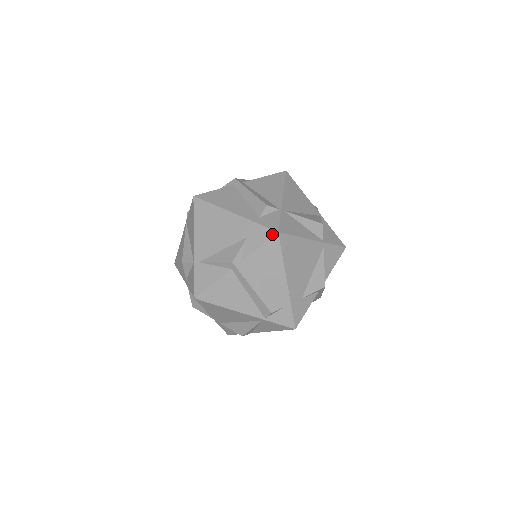
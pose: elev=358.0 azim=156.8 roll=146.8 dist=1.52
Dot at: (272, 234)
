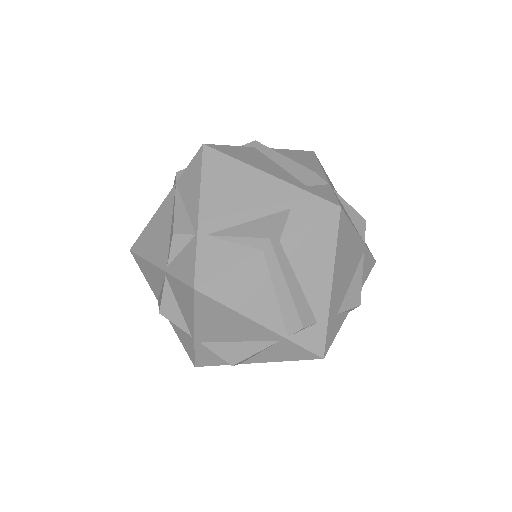
Dot at: (331, 208)
